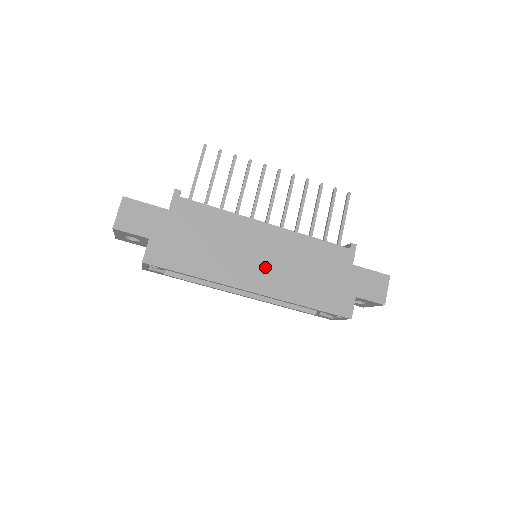
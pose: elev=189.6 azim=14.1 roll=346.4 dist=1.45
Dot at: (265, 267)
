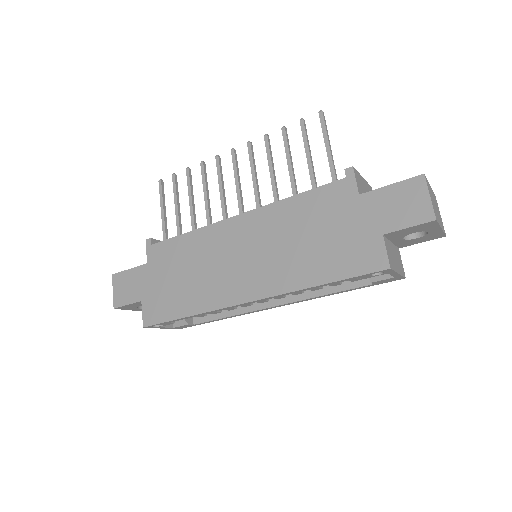
Dot at: (252, 265)
